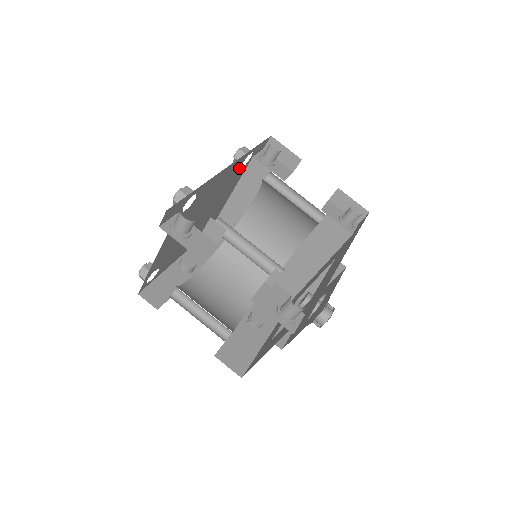
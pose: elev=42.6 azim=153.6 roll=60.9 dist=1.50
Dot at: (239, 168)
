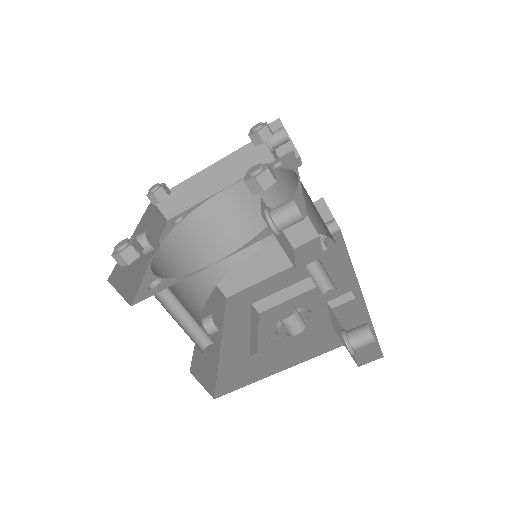
Dot at: occluded
